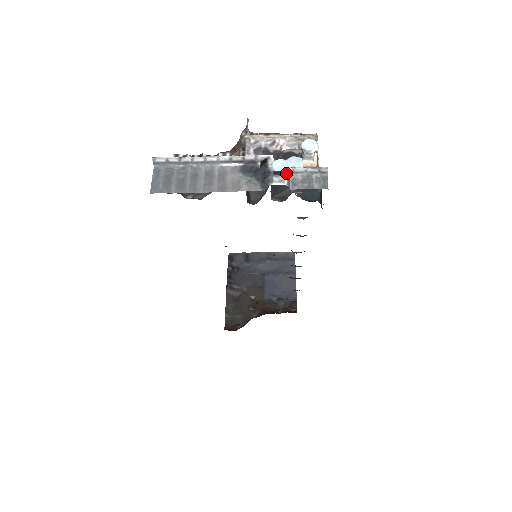
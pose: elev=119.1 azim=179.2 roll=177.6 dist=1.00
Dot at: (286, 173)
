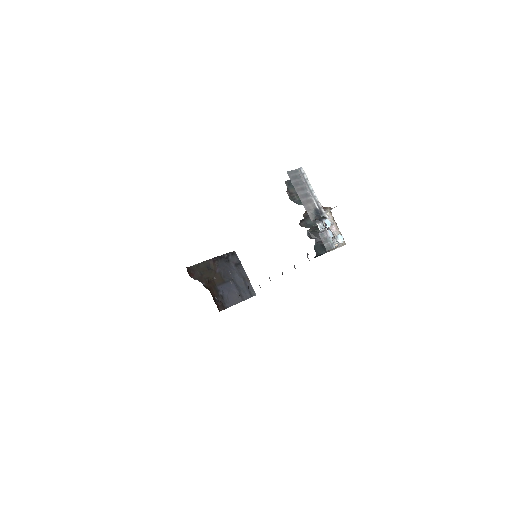
Dot at: (325, 229)
